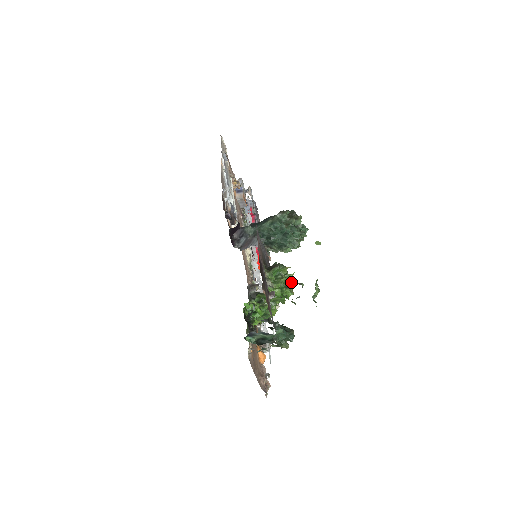
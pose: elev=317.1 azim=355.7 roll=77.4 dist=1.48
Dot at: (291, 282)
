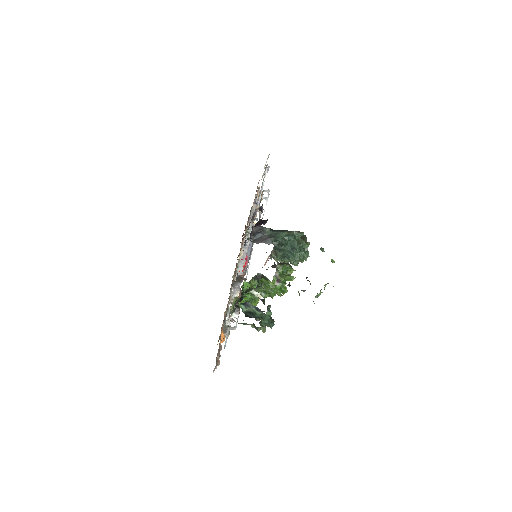
Dot at: occluded
